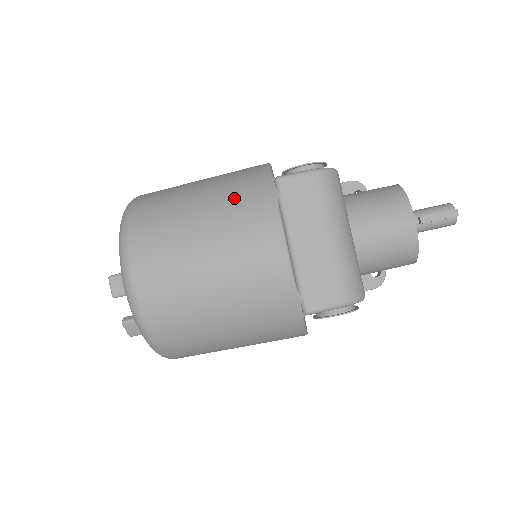
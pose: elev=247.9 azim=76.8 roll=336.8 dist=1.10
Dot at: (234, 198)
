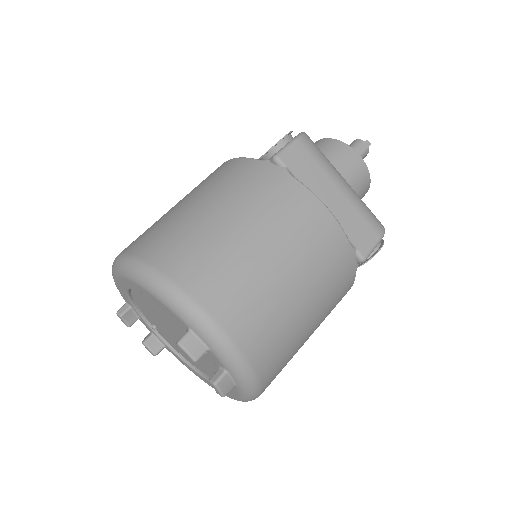
Dot at: (251, 192)
